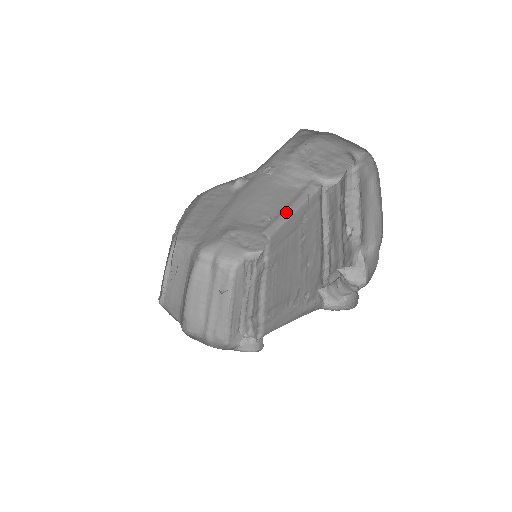
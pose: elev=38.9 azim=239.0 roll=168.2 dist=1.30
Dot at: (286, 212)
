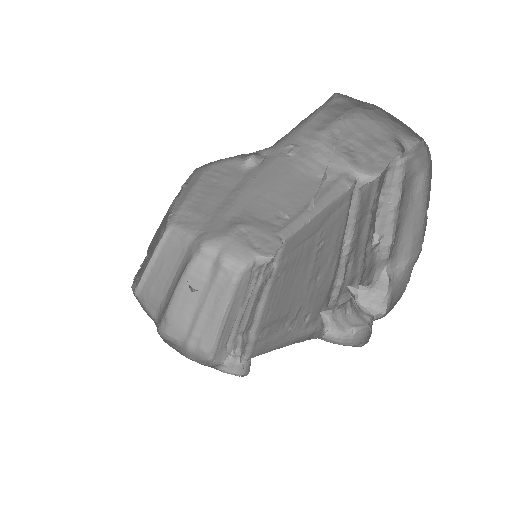
Dot at: occluded
